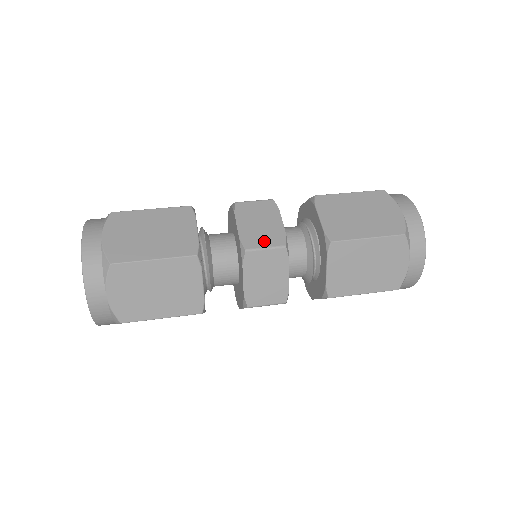
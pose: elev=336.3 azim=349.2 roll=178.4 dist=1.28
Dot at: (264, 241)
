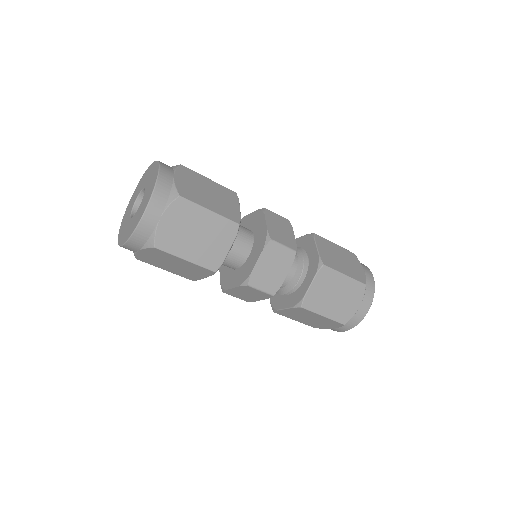
Dot at: (283, 241)
